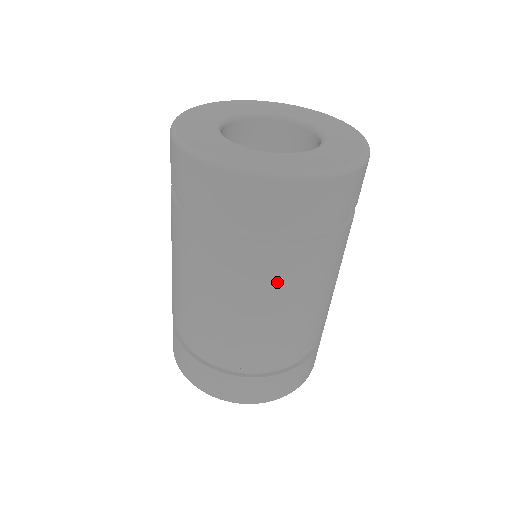
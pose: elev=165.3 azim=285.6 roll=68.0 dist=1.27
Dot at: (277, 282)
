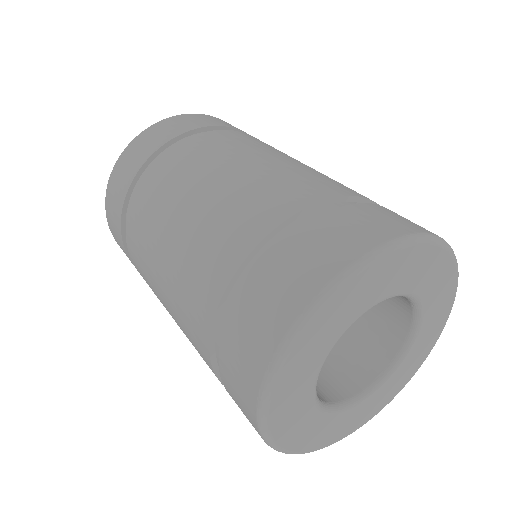
Dot at: occluded
